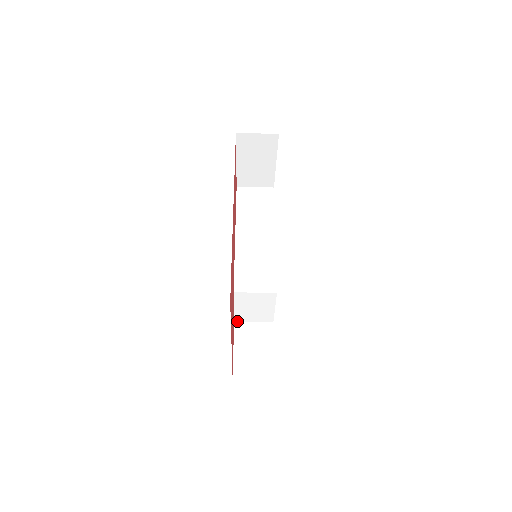
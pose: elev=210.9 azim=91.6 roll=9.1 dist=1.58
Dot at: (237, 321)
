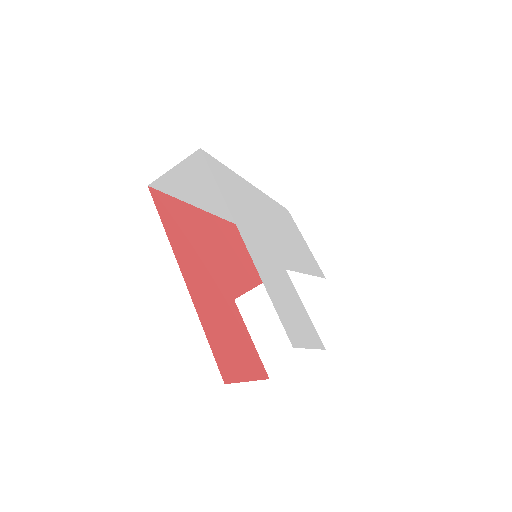
Dot at: (273, 376)
